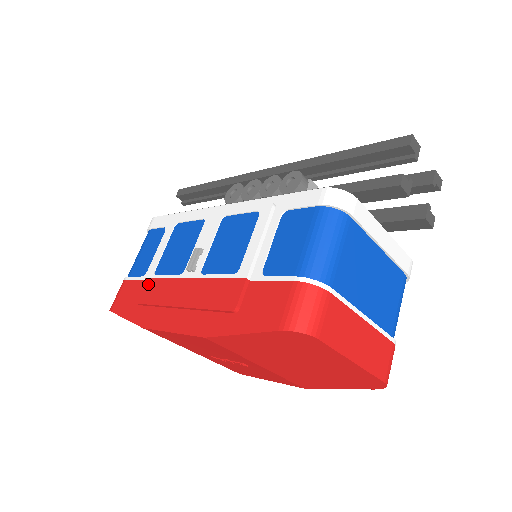
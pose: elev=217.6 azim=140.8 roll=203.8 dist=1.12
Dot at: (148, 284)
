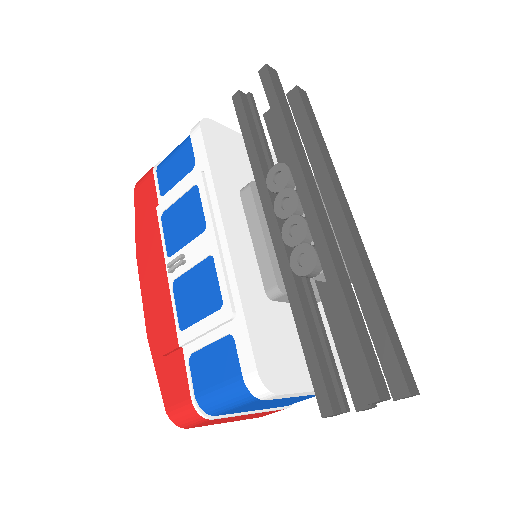
Dot at: (153, 220)
